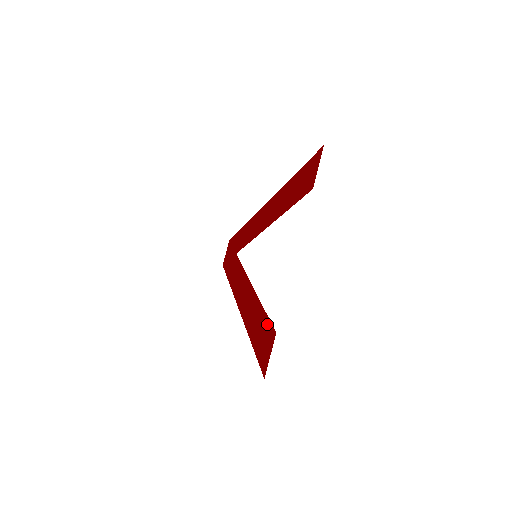
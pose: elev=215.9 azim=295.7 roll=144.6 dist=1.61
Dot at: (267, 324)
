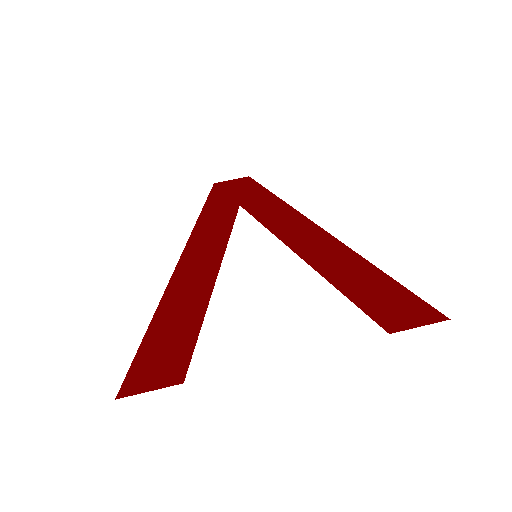
Dot at: (186, 351)
